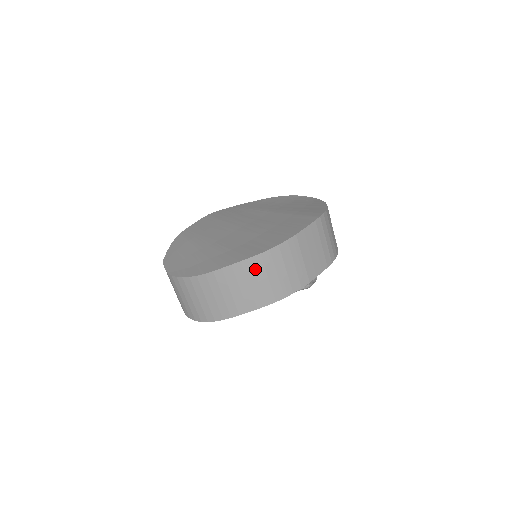
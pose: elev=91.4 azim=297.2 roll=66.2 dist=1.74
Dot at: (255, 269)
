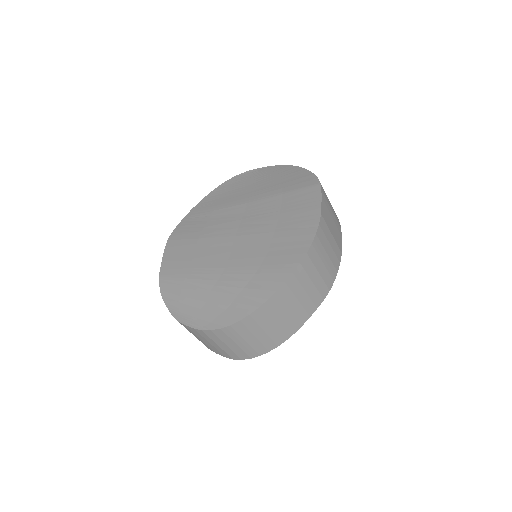
Dot at: (306, 272)
